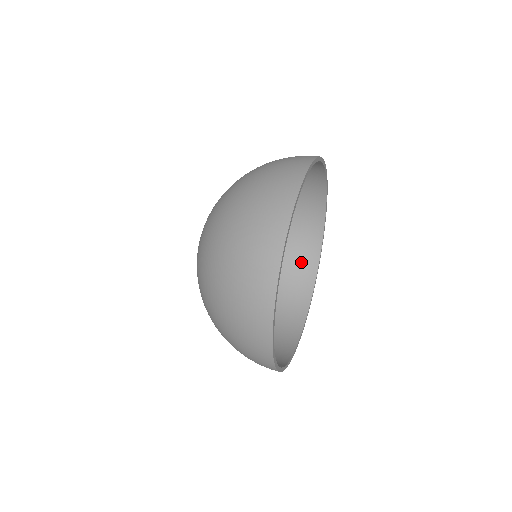
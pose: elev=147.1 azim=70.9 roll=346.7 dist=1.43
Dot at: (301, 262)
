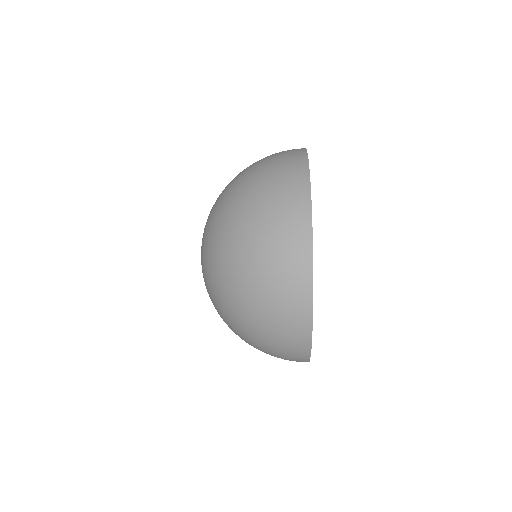
Dot at: occluded
